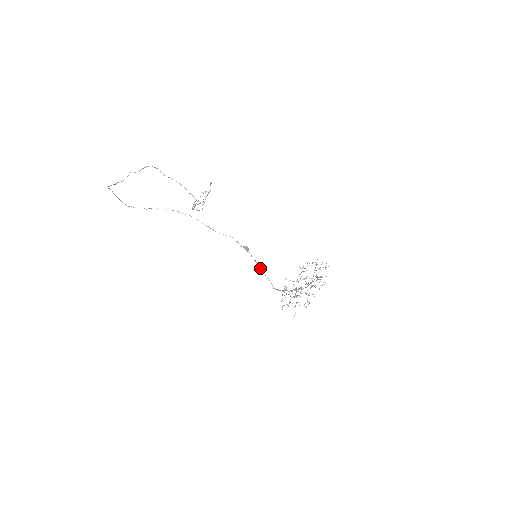
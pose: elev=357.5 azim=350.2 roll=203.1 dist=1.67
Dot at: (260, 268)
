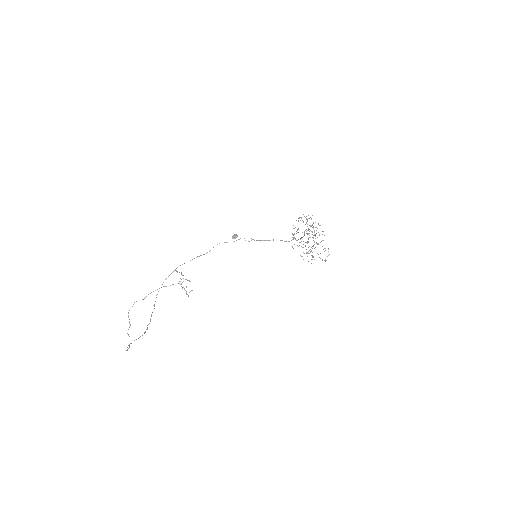
Dot at: occluded
